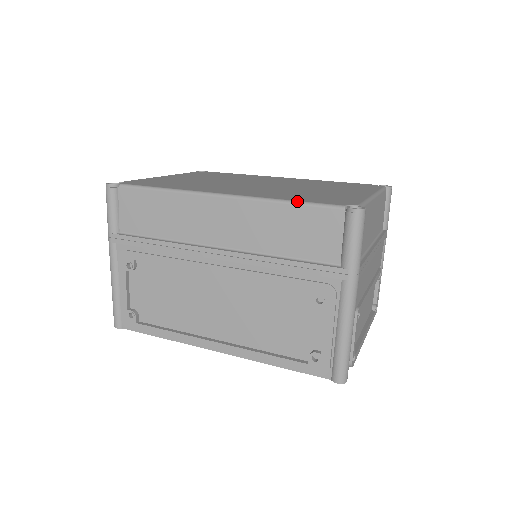
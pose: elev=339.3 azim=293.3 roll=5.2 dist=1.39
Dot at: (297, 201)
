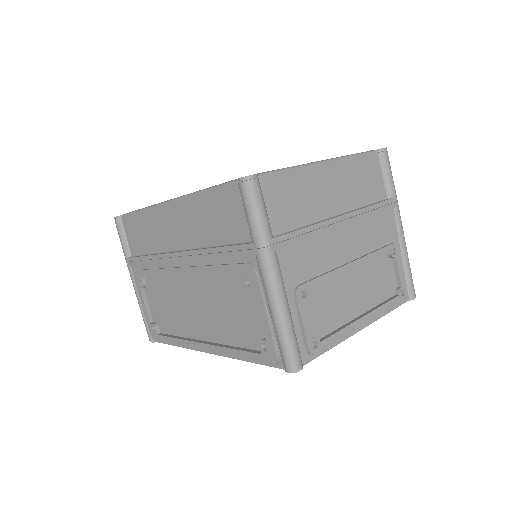
Dot at: (210, 187)
